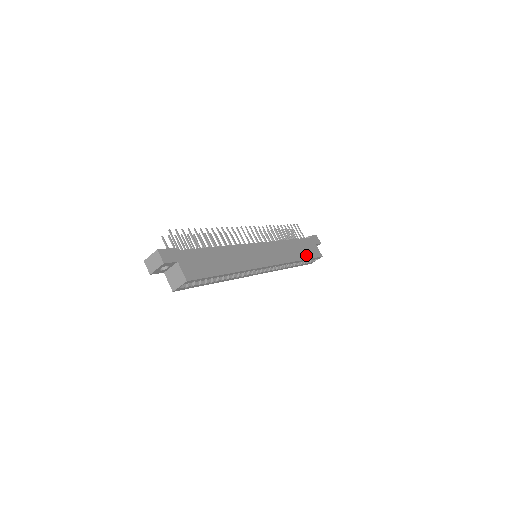
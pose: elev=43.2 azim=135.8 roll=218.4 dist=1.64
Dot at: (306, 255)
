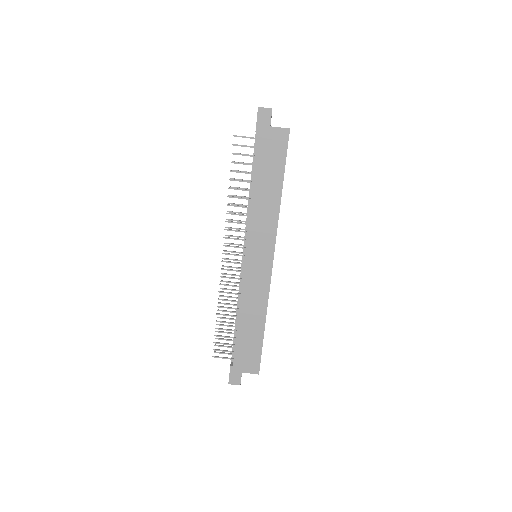
Dot at: (278, 171)
